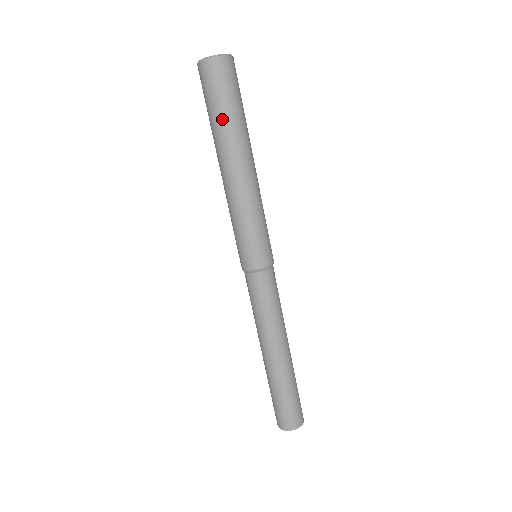
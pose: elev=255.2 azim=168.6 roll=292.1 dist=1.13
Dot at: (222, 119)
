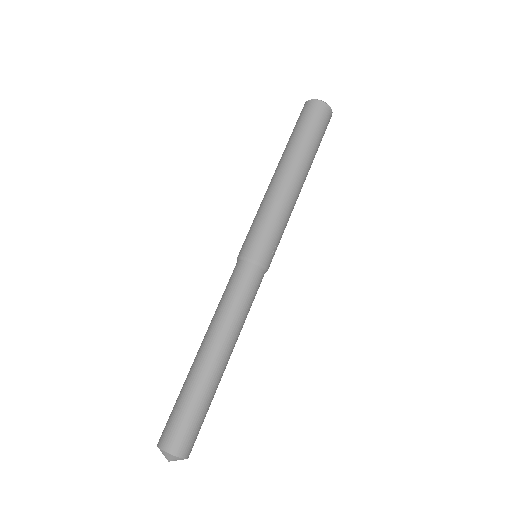
Dot at: (303, 138)
